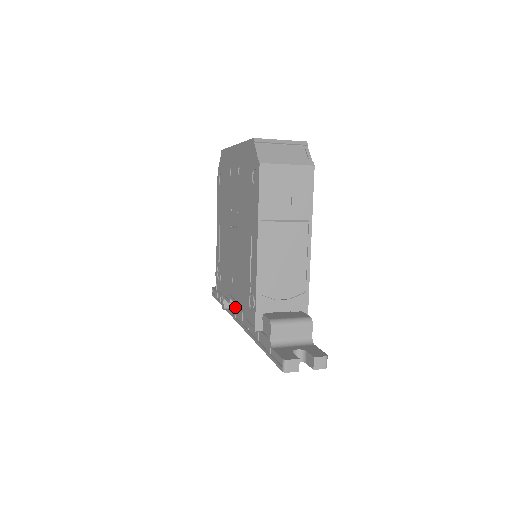
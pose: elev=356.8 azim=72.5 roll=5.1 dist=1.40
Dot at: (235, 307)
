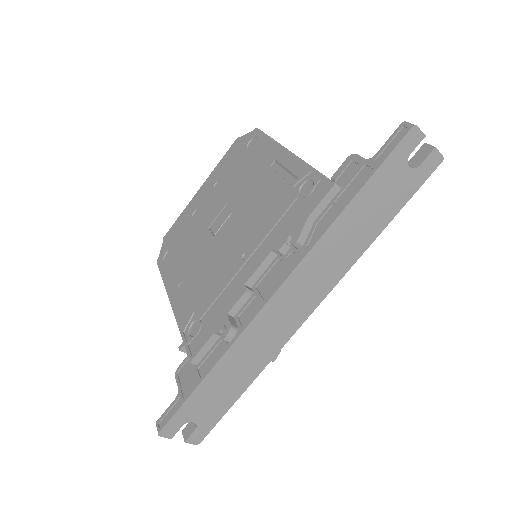
Dot at: (257, 292)
